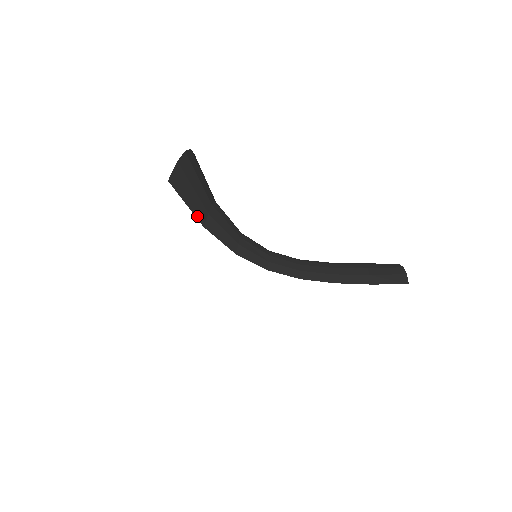
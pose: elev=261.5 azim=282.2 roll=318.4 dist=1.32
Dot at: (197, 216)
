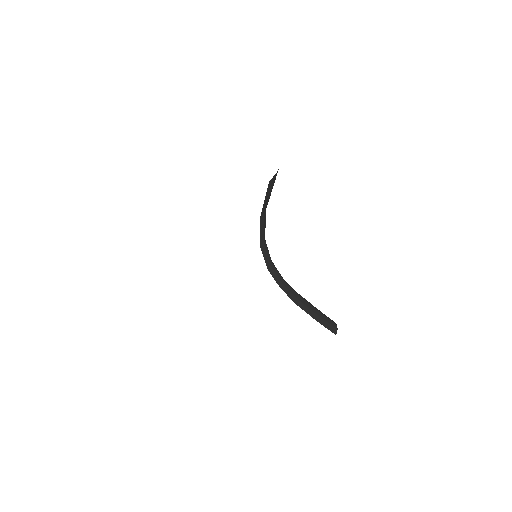
Dot at: (262, 210)
